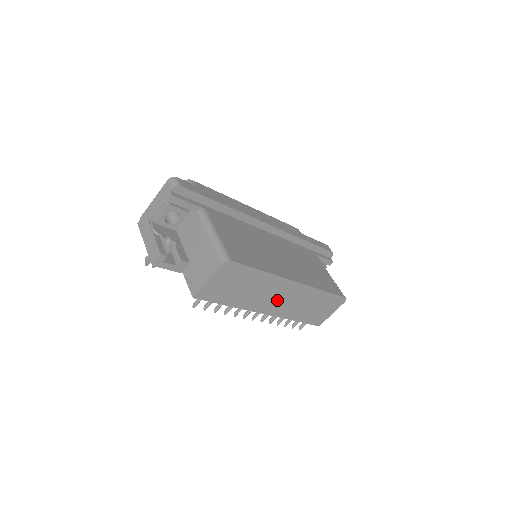
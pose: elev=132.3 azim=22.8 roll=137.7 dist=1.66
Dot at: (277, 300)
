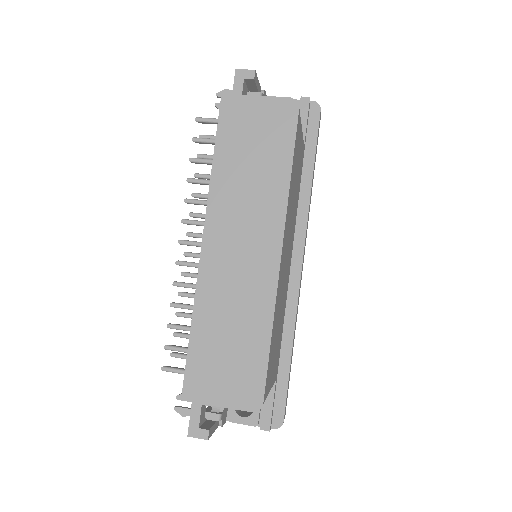
Dot at: (236, 245)
